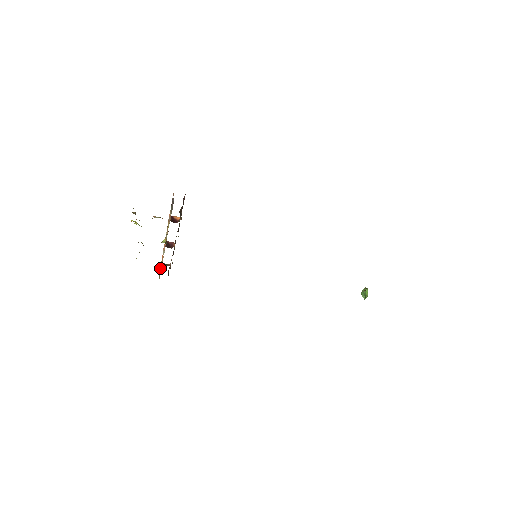
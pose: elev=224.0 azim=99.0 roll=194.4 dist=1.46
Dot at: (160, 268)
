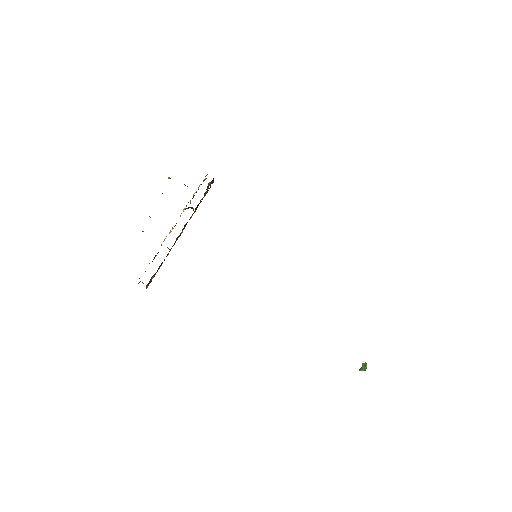
Dot at: occluded
